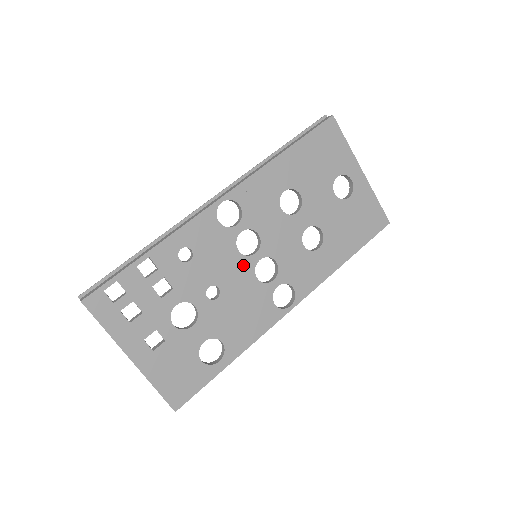
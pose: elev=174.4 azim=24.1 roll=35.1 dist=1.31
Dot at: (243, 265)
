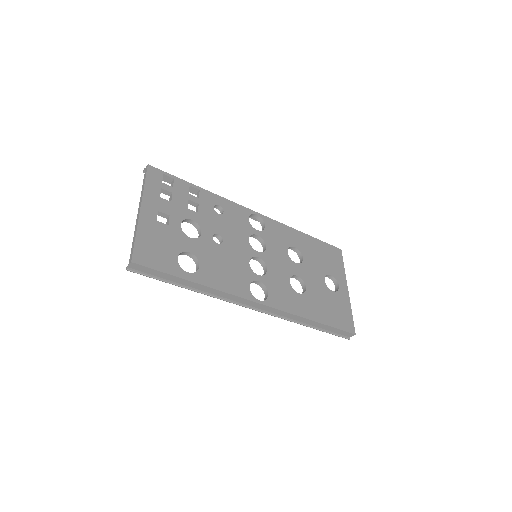
Dot at: (246, 248)
